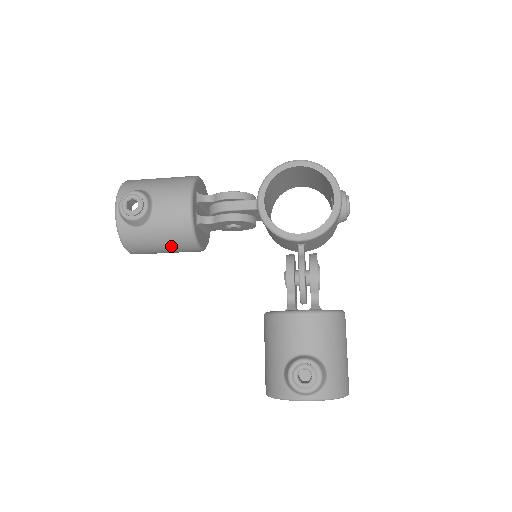
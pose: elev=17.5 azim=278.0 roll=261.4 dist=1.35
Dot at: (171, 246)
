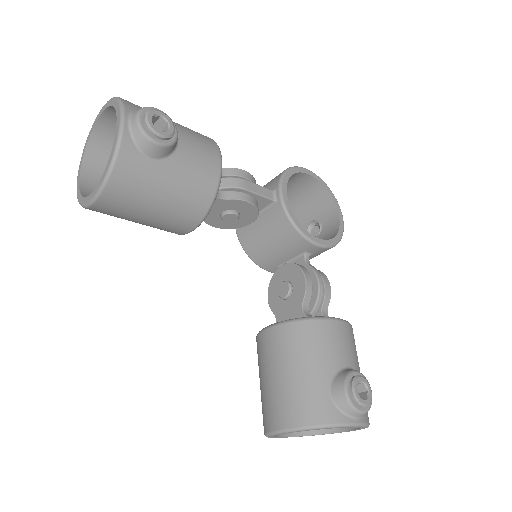
Dot at: (173, 207)
